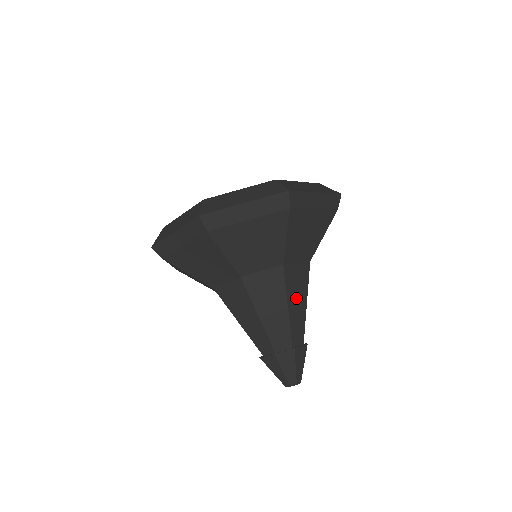
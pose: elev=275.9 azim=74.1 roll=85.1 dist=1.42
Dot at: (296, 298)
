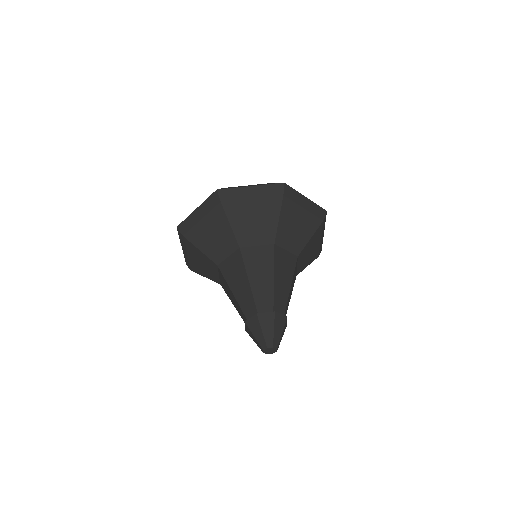
Dot at: (282, 276)
